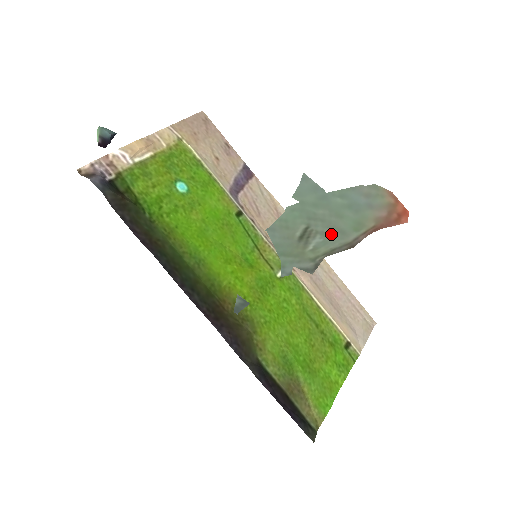
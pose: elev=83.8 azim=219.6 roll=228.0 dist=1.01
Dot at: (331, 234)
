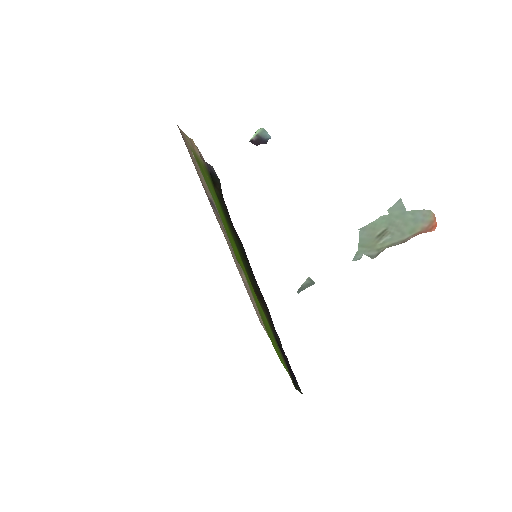
Dot at: (397, 234)
